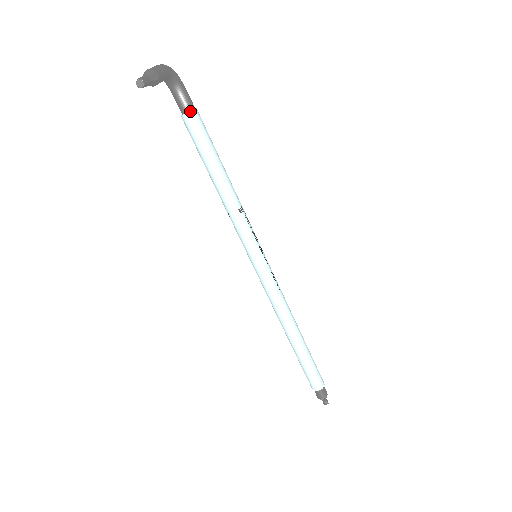
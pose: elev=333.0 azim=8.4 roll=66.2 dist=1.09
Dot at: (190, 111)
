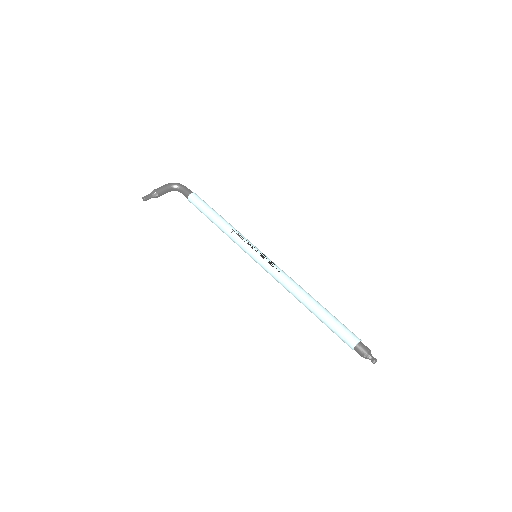
Dot at: (188, 196)
